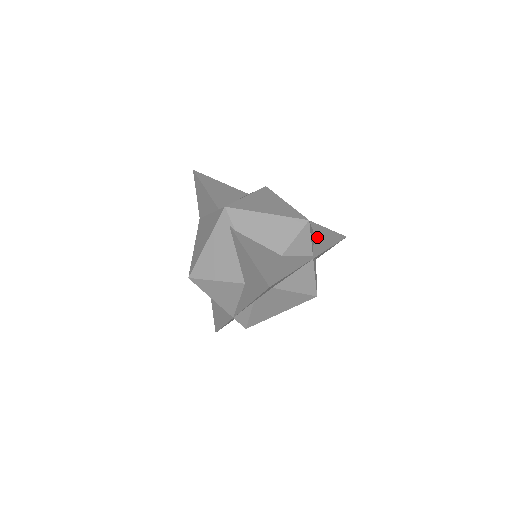
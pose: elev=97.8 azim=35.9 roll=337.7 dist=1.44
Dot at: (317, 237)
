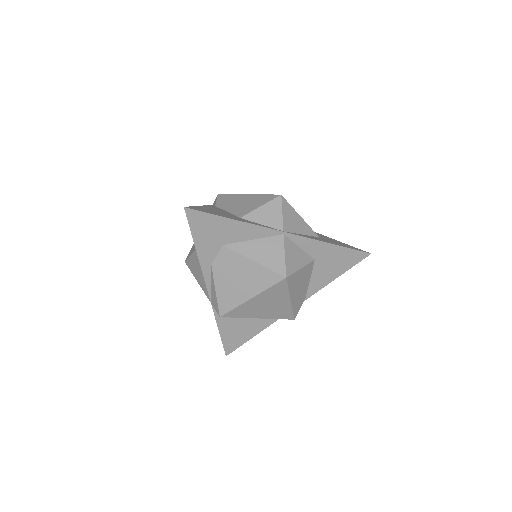
Dot at: (318, 238)
